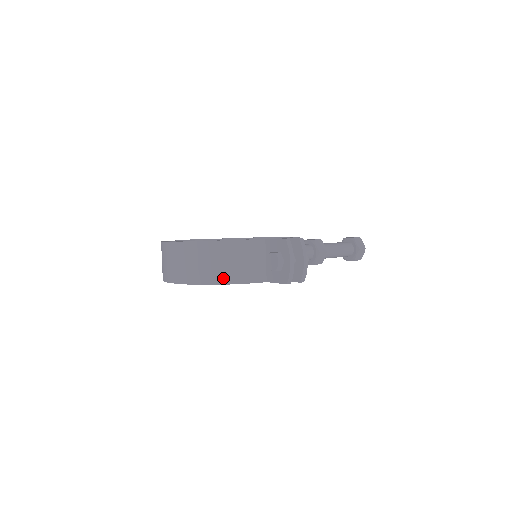
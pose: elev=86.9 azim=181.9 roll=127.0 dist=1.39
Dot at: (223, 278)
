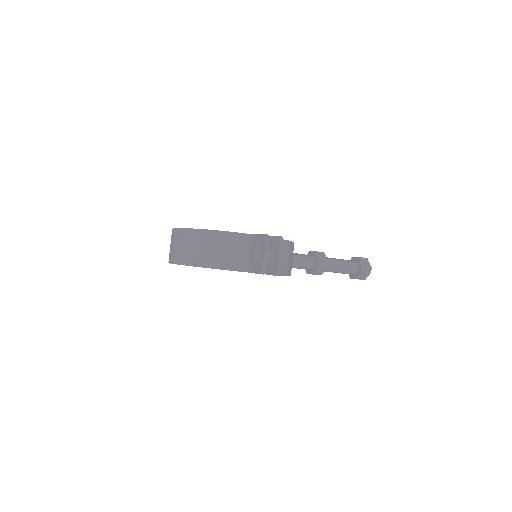
Dot at: (209, 262)
